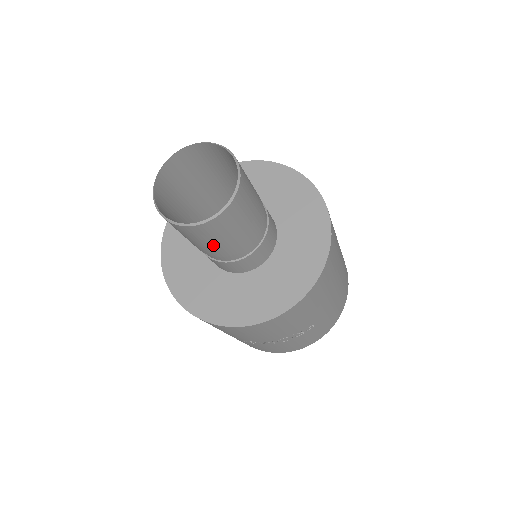
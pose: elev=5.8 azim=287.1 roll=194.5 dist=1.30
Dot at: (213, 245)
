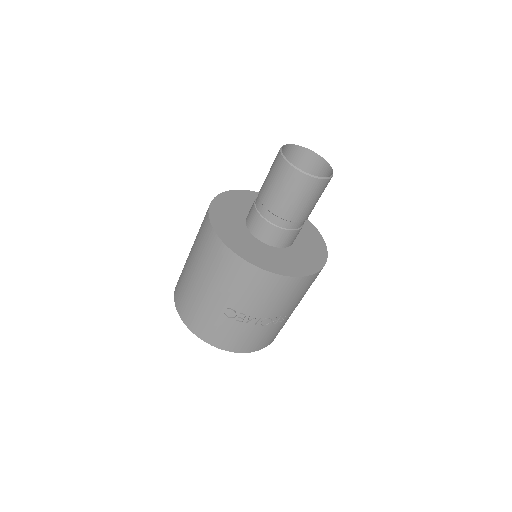
Dot at: (298, 203)
